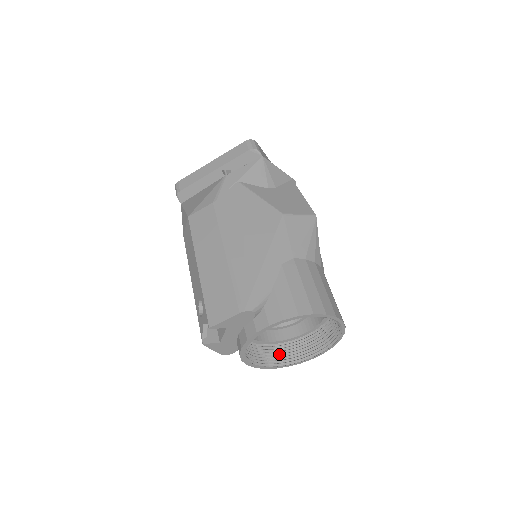
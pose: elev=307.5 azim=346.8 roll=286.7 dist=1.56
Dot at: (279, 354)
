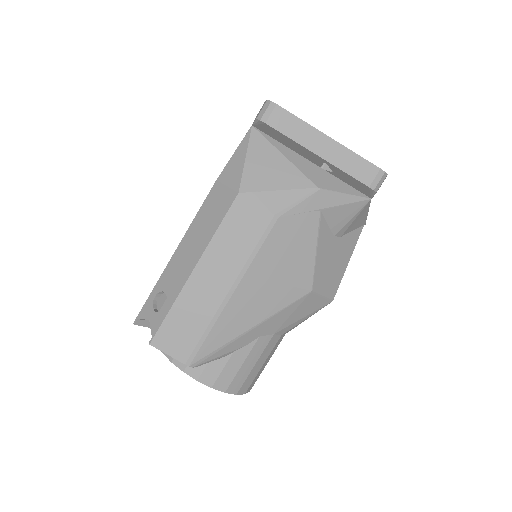
Dot at: occluded
